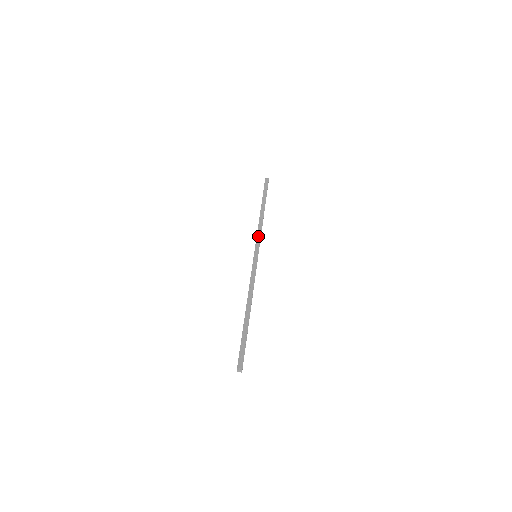
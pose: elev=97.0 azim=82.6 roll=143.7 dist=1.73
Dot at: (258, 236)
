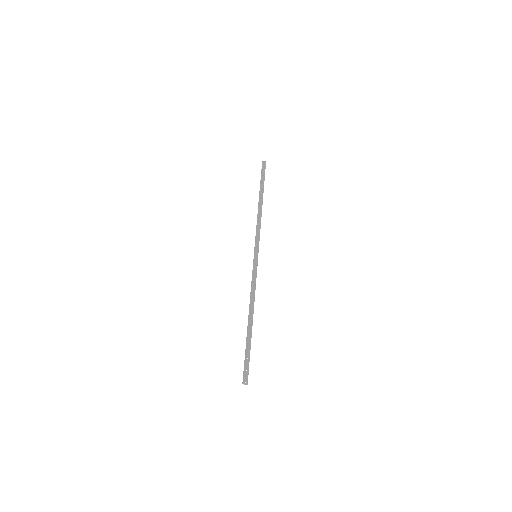
Dot at: (257, 233)
